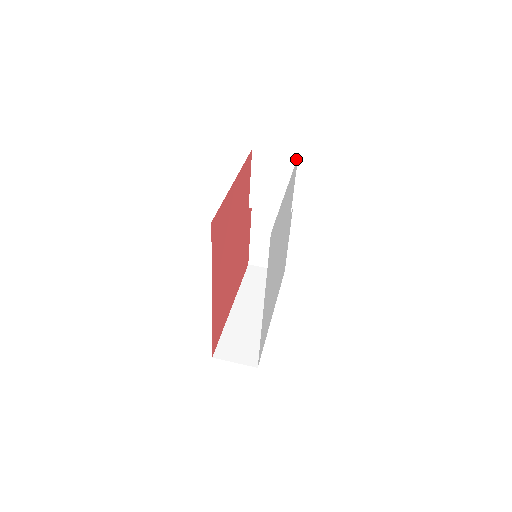
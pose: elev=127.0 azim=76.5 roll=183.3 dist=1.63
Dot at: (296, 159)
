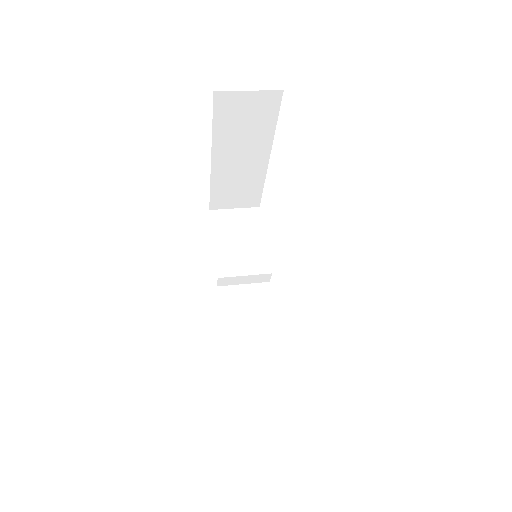
Dot at: (258, 210)
